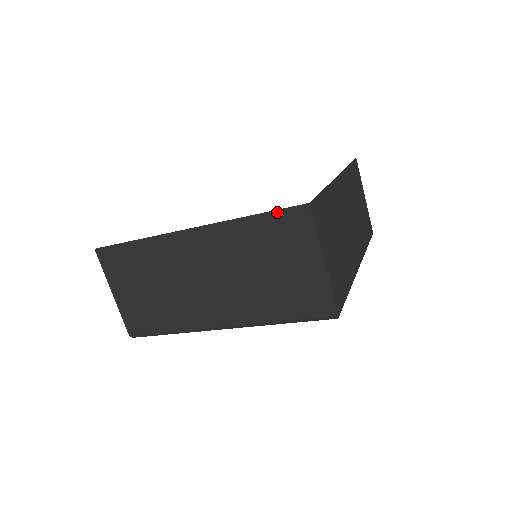
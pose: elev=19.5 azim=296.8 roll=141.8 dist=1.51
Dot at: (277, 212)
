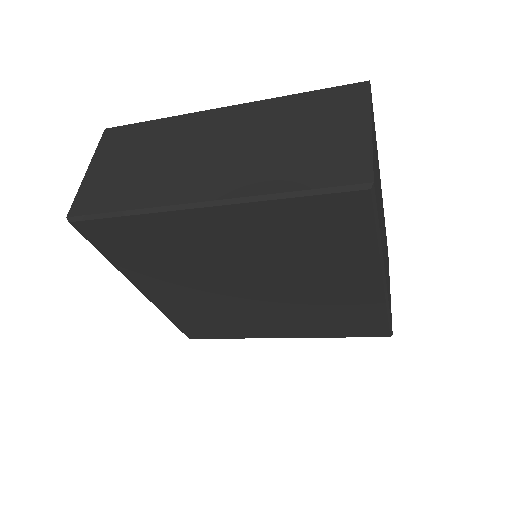
Dot at: (331, 89)
